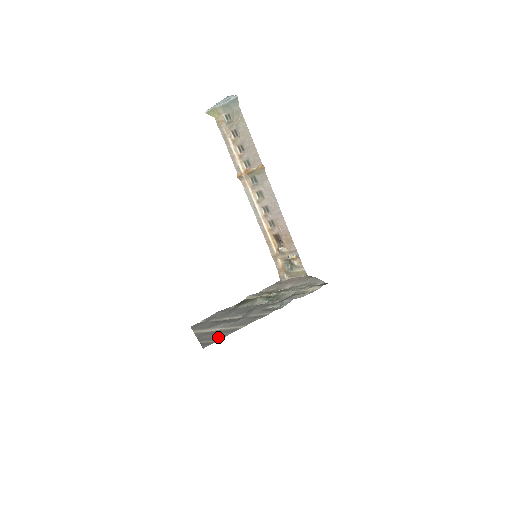
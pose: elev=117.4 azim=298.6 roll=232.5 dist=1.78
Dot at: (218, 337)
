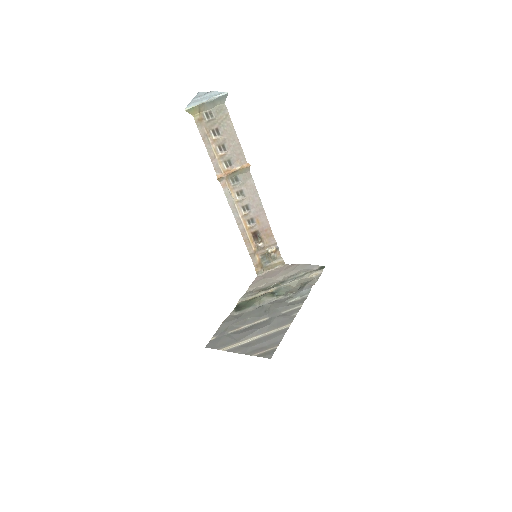
Dot at: (272, 343)
